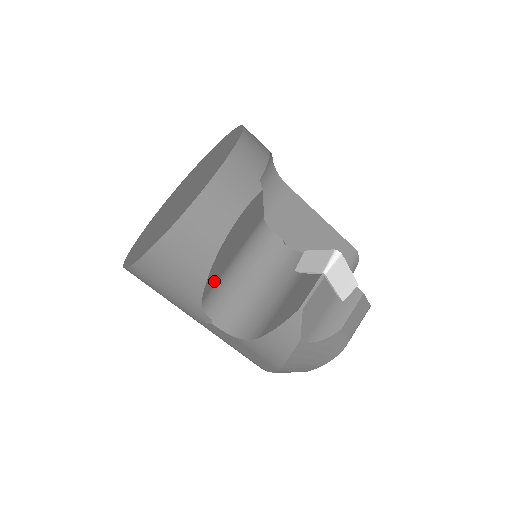
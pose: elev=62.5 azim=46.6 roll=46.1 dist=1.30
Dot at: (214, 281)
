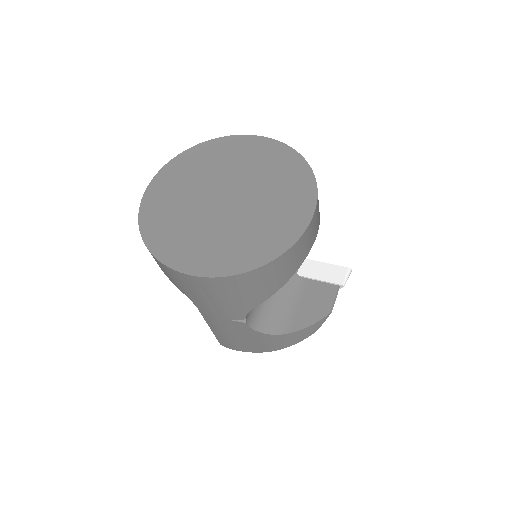
Dot at: occluded
